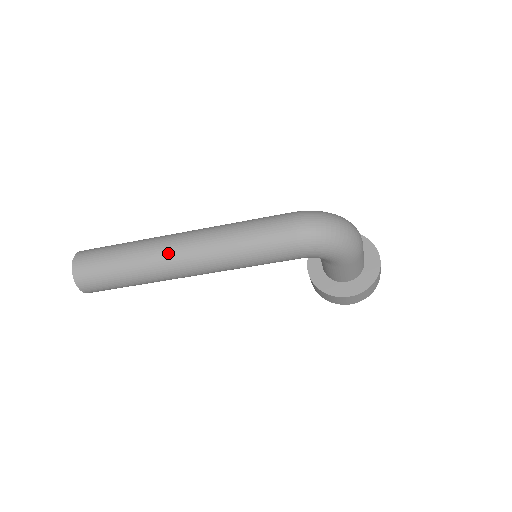
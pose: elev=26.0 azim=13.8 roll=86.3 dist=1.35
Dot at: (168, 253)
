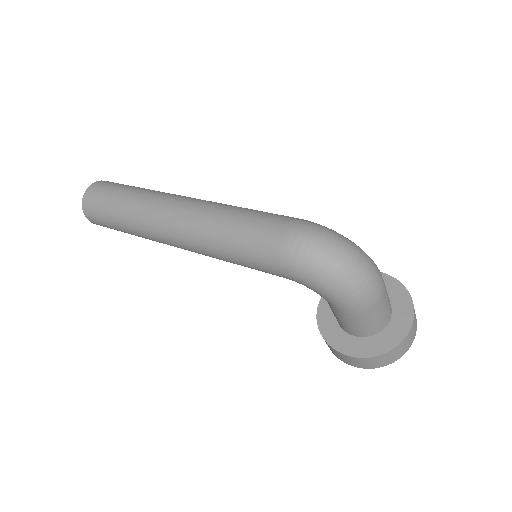
Dot at: (158, 212)
